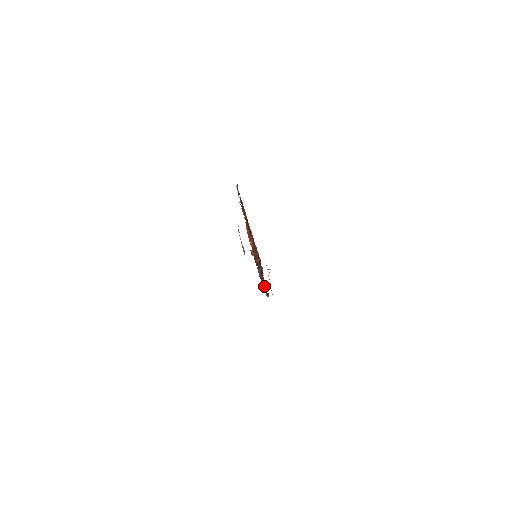
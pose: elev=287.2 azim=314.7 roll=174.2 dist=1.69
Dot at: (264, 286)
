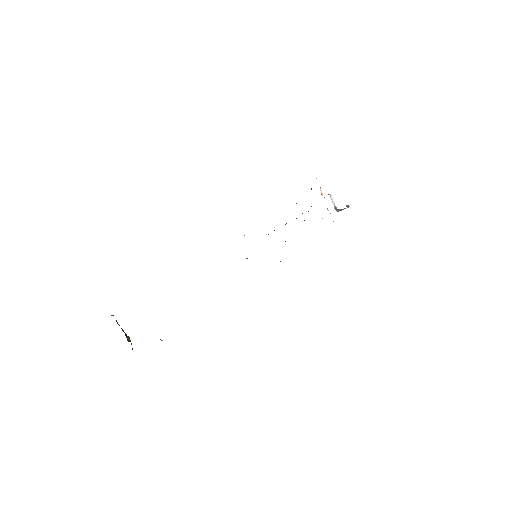
Dot at: occluded
